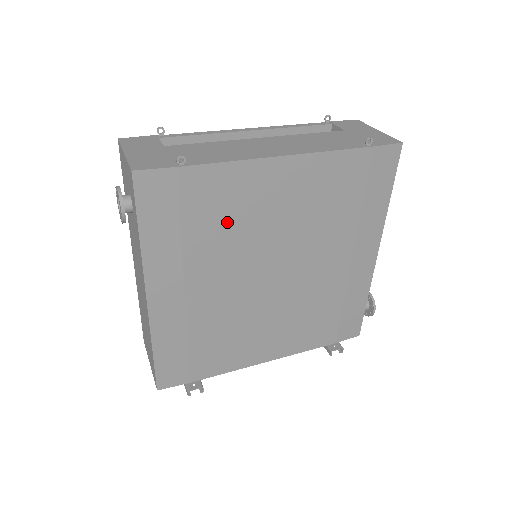
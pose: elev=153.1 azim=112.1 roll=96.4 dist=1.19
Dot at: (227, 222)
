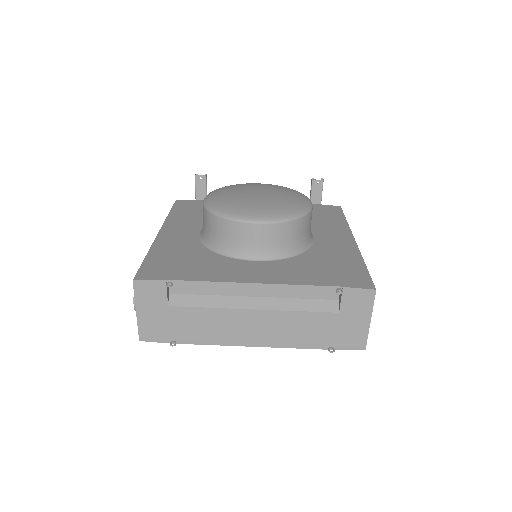
Dot at: occluded
